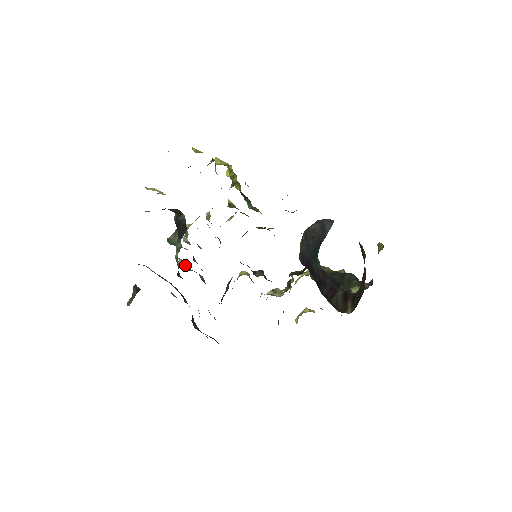
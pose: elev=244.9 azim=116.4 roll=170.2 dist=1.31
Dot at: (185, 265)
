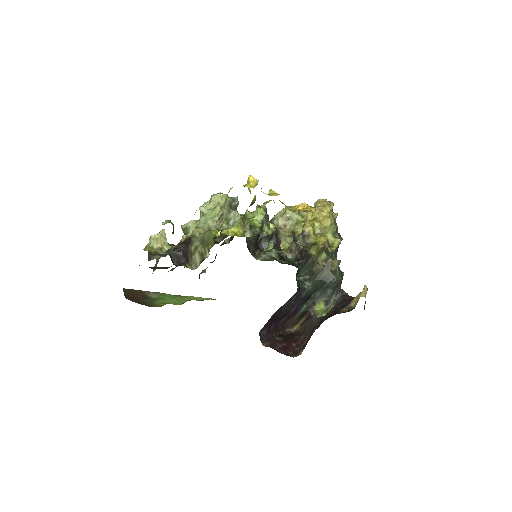
Dot at: occluded
